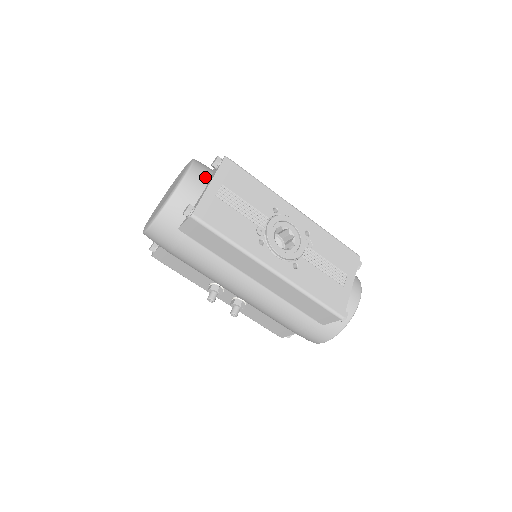
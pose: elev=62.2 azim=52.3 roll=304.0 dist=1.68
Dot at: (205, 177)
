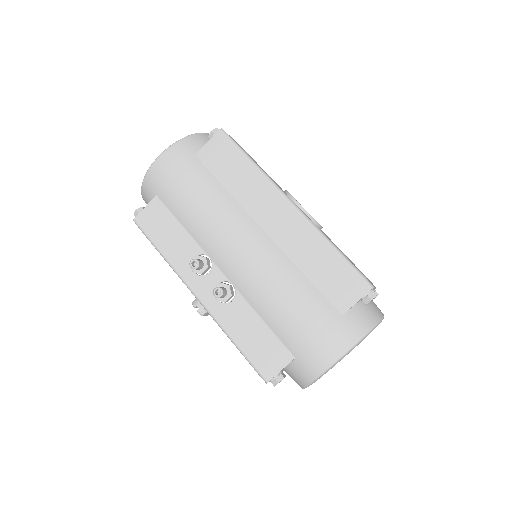
Dot at: occluded
